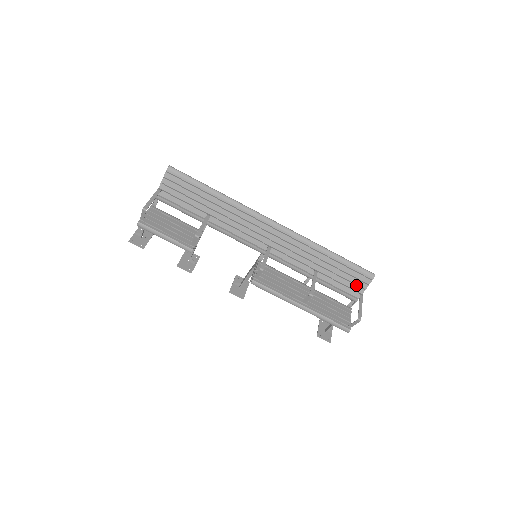
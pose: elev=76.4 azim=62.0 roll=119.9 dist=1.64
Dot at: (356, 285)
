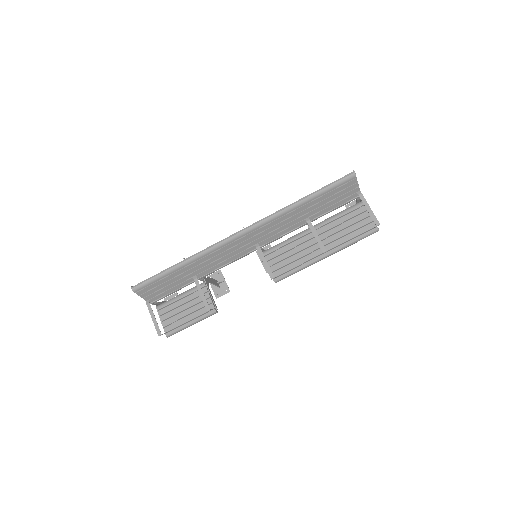
Dot at: (348, 192)
